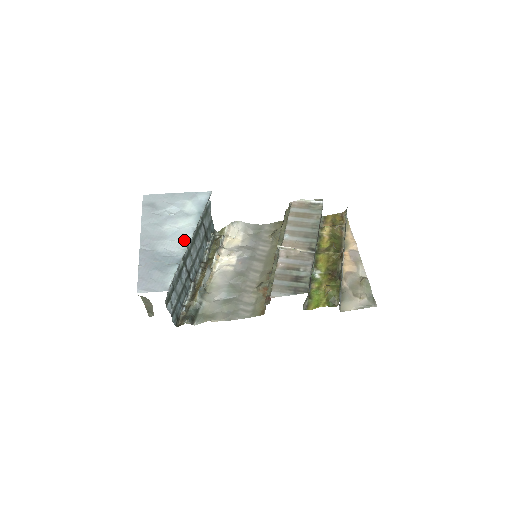
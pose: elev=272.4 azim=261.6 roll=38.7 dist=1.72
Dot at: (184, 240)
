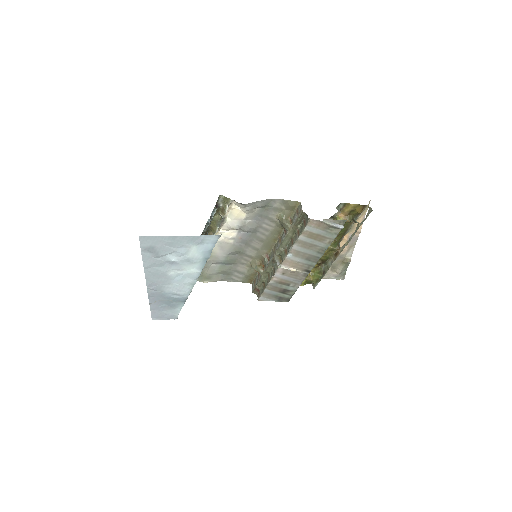
Dot at: (189, 284)
